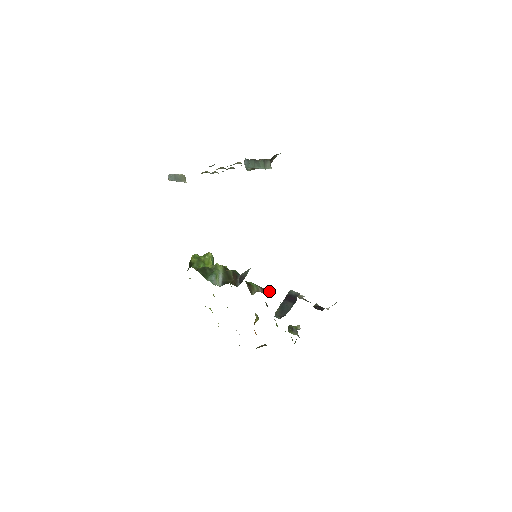
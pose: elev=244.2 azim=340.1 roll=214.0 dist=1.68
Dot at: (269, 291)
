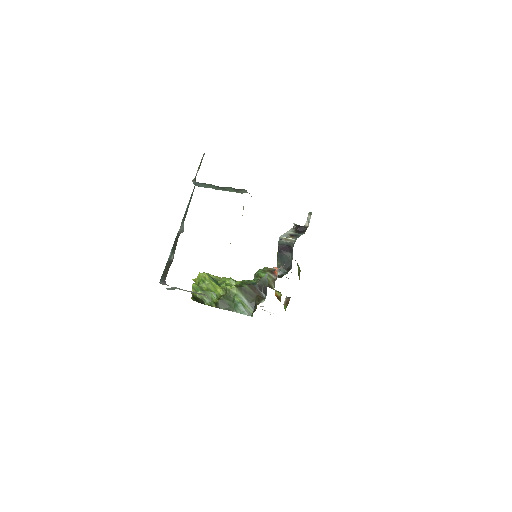
Dot at: (276, 268)
